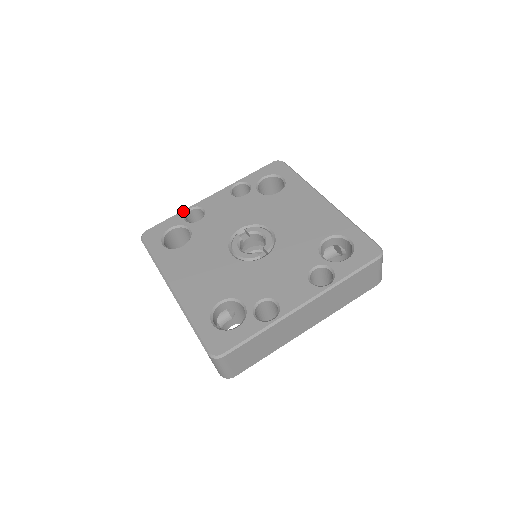
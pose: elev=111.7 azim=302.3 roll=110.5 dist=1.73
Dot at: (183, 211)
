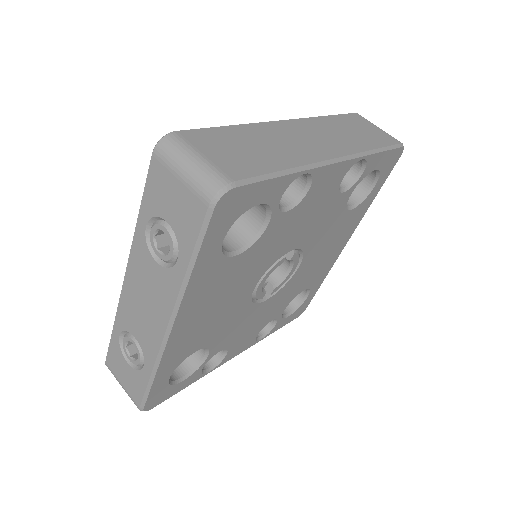
Dot at: occluded
